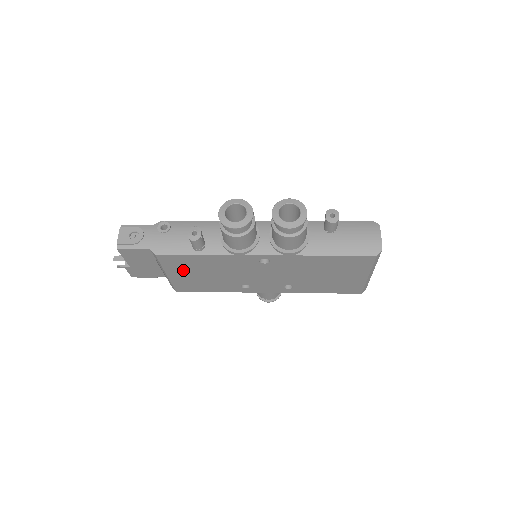
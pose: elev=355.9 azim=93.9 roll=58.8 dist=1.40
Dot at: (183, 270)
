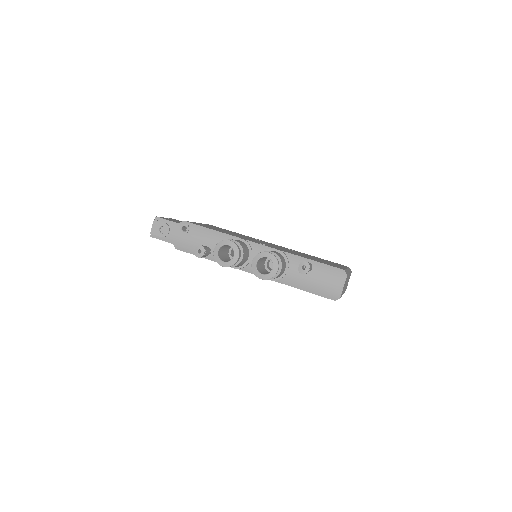
Dot at: occluded
